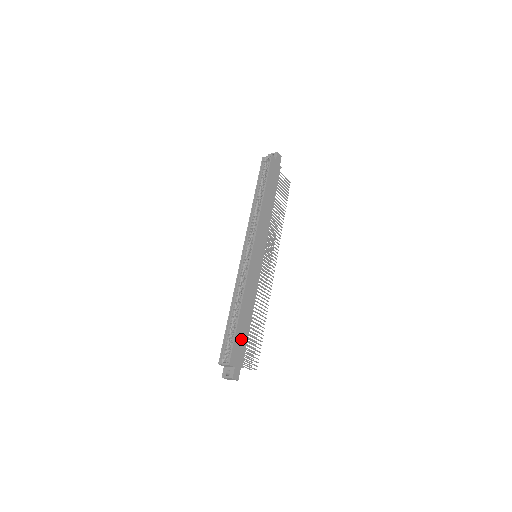
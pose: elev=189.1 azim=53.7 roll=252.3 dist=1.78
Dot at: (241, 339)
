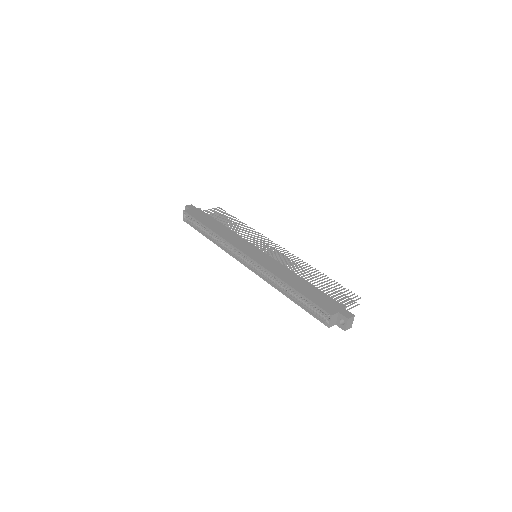
Dot at: (317, 296)
